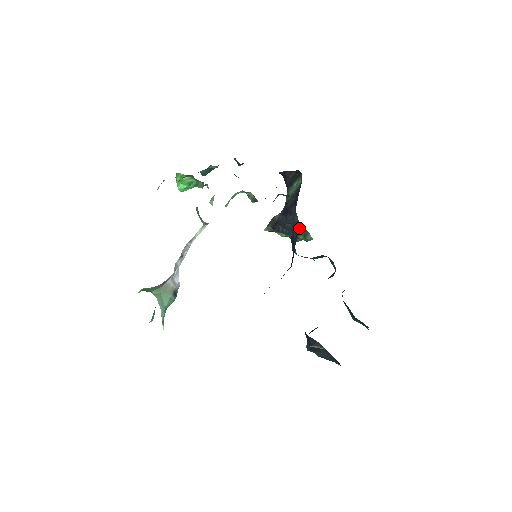
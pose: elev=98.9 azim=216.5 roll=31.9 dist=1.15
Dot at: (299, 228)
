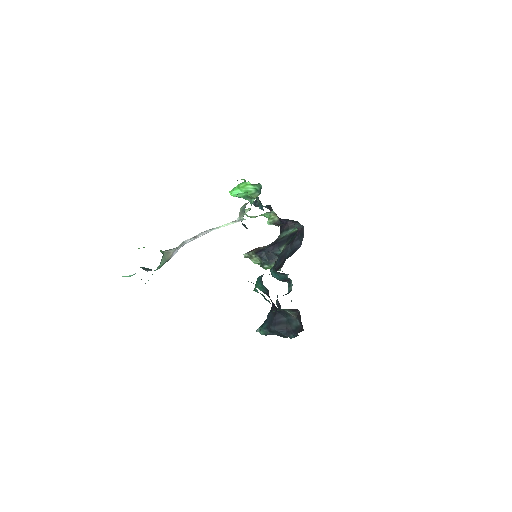
Dot at: (299, 247)
